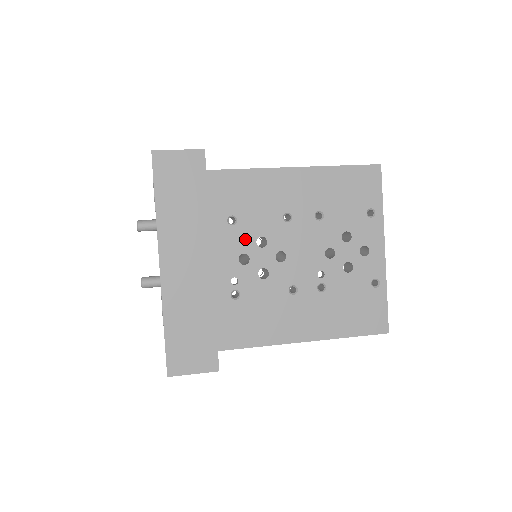
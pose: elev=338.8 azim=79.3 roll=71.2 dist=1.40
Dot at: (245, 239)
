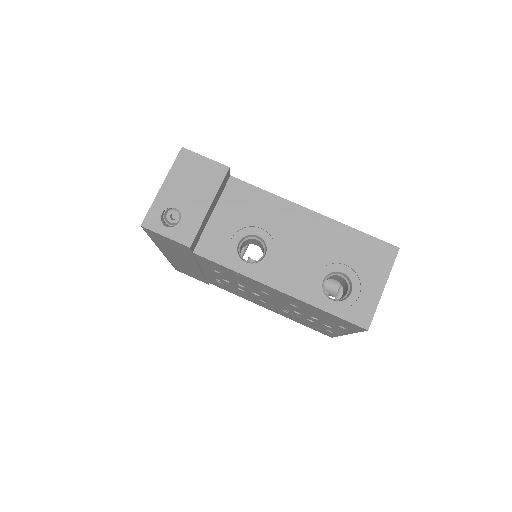
Dot at: (227, 279)
